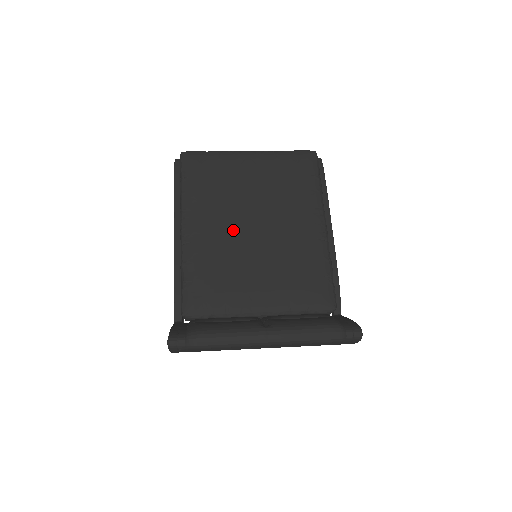
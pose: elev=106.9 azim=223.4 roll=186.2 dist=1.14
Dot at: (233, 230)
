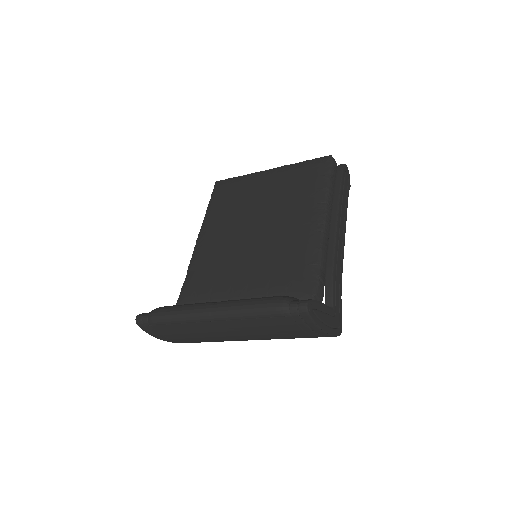
Dot at: (235, 233)
